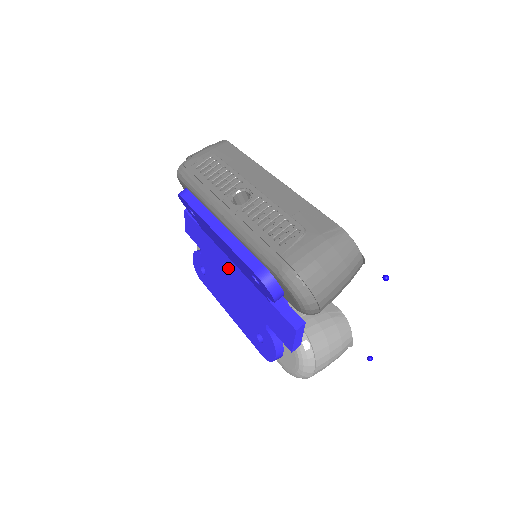
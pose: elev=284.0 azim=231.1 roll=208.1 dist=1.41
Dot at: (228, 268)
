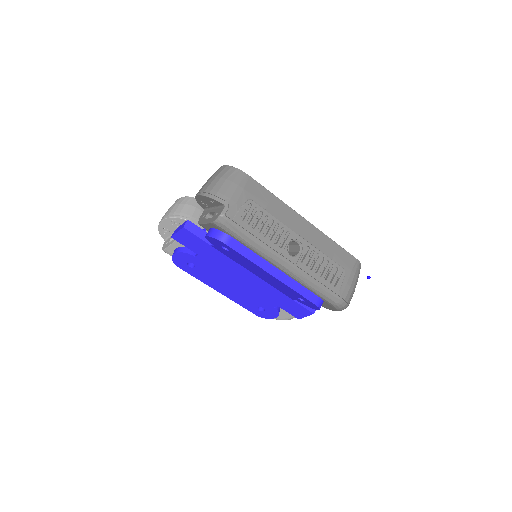
Dot at: (243, 275)
